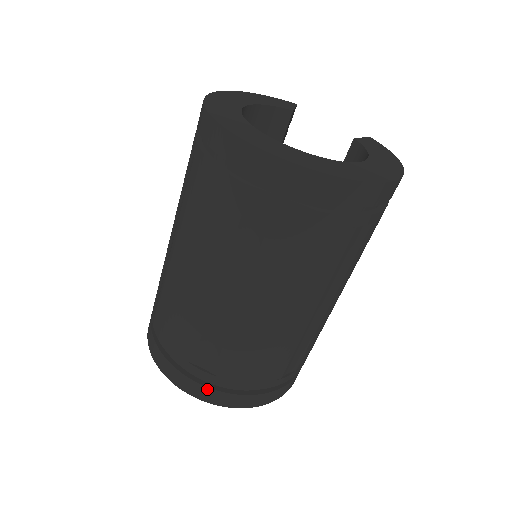
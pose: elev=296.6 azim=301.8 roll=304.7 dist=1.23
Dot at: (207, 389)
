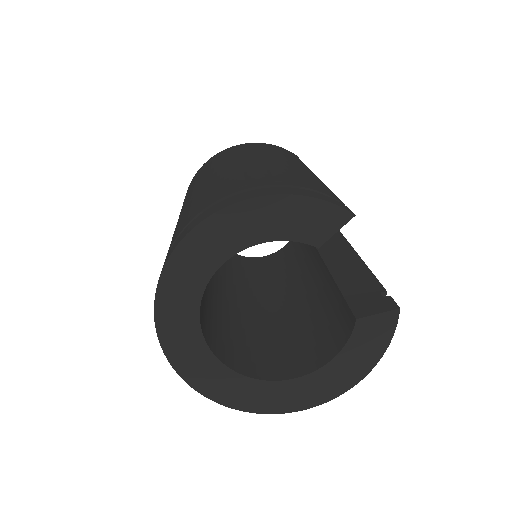
Dot at: occluded
